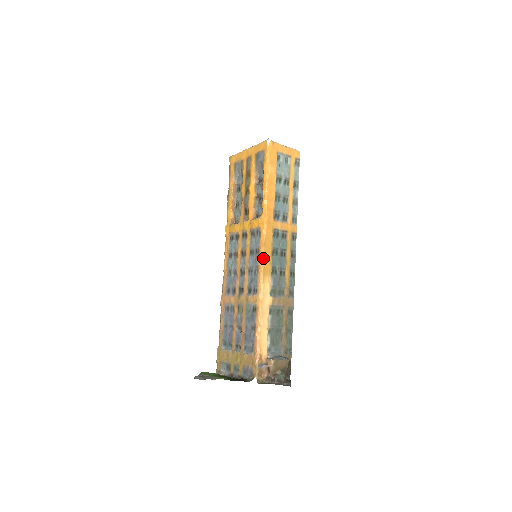
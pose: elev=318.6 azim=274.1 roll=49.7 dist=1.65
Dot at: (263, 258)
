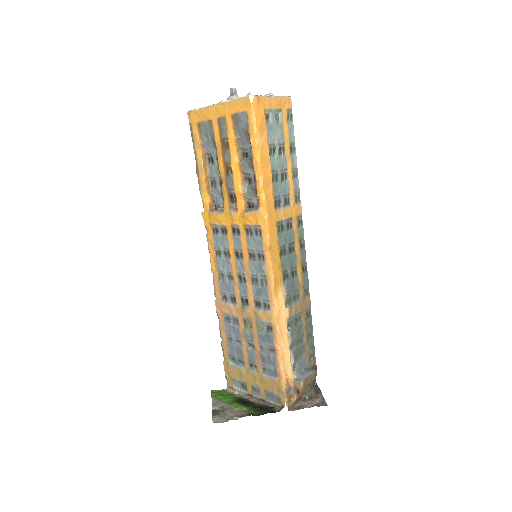
Dot at: (271, 266)
